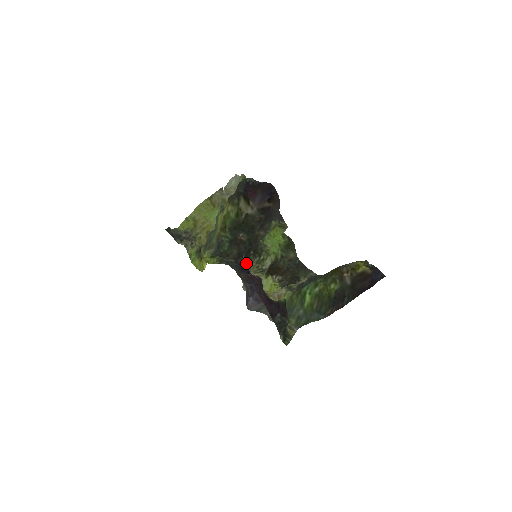
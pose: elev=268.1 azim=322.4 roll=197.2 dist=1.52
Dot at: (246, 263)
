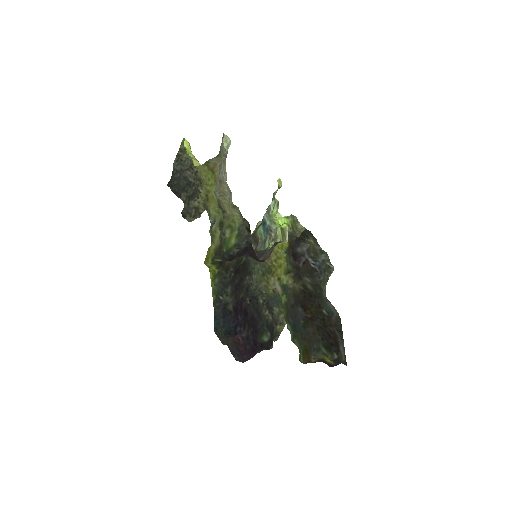
Dot at: occluded
